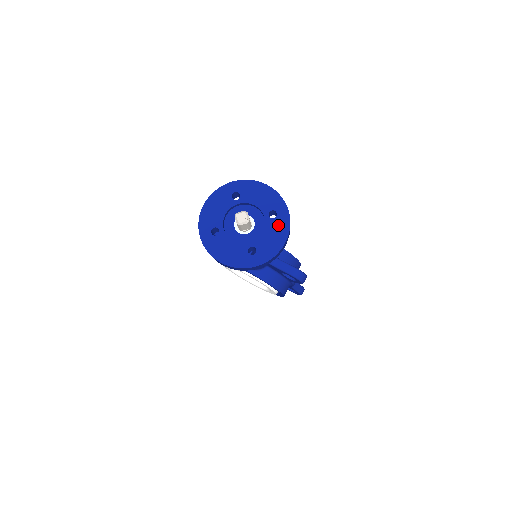
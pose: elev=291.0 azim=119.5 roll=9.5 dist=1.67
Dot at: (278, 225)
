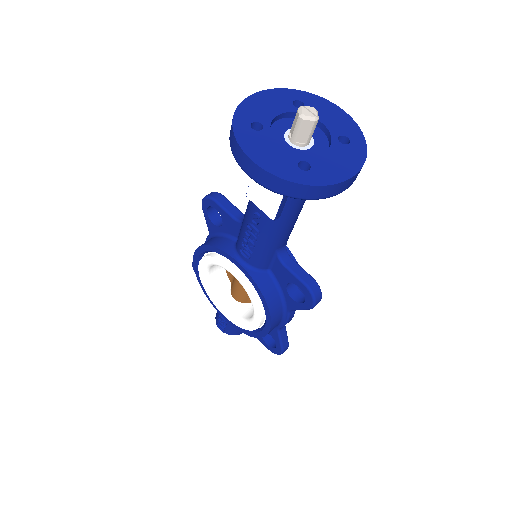
Dot at: (349, 153)
